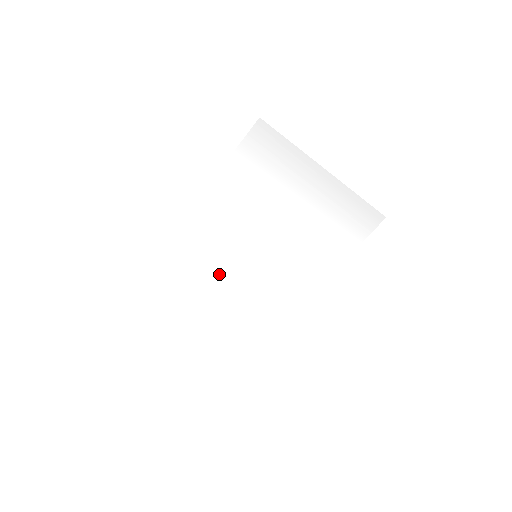
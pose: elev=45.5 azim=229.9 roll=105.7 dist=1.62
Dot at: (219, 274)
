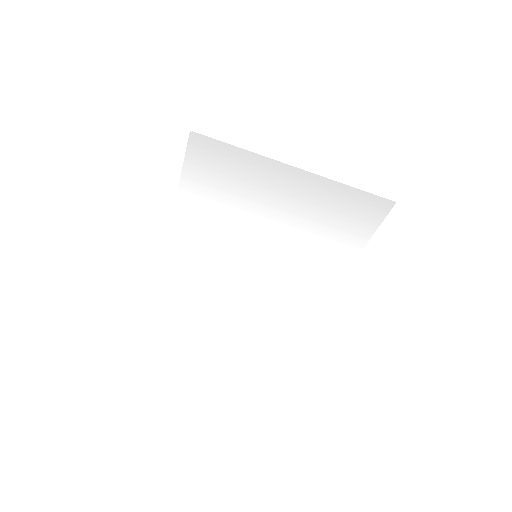
Dot at: (228, 274)
